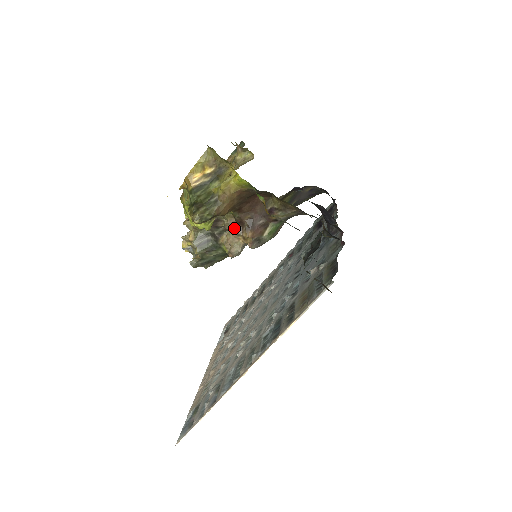
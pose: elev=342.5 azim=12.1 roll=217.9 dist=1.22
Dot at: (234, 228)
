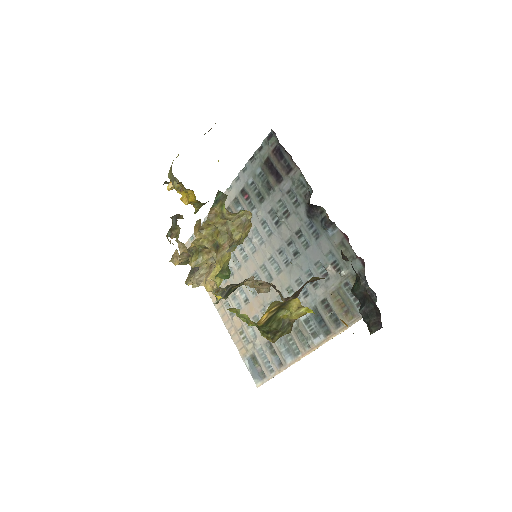
Dot at: (262, 282)
